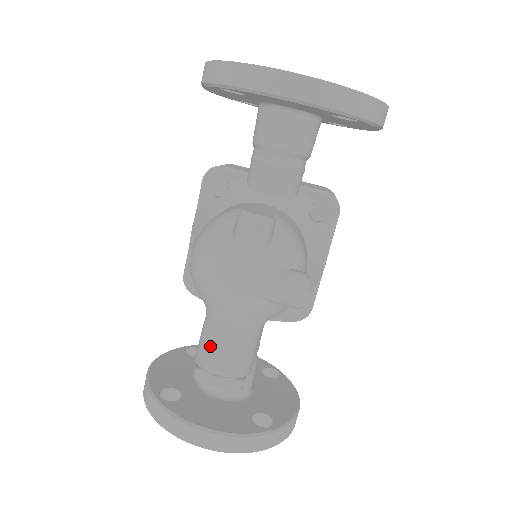
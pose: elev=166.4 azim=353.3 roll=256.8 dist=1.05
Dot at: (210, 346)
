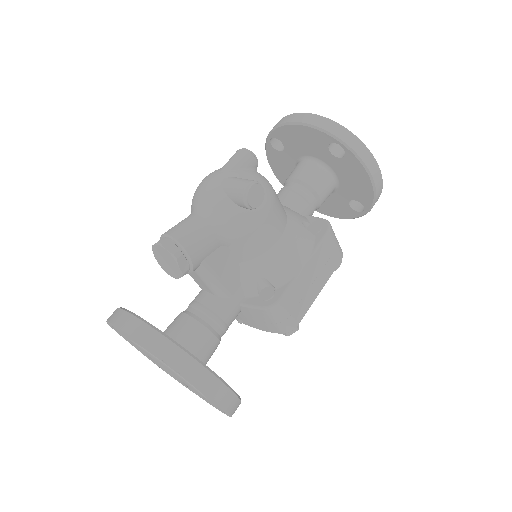
Dot at: (175, 225)
